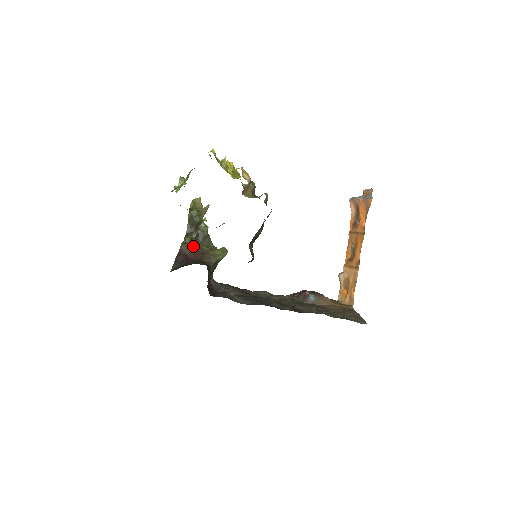
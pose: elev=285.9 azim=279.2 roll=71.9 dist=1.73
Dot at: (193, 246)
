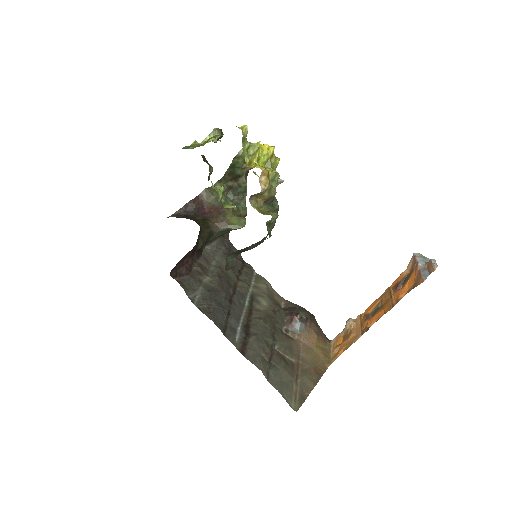
Dot at: (218, 197)
